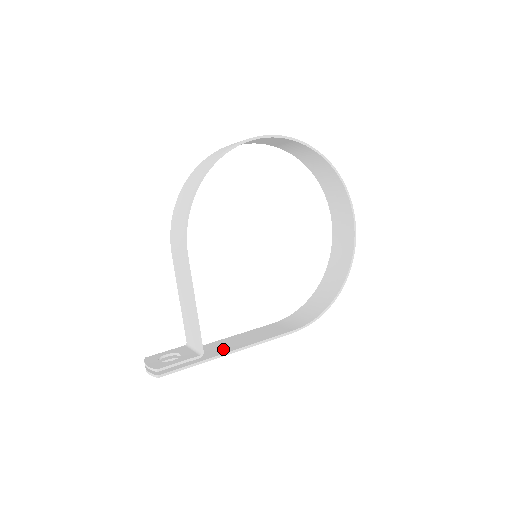
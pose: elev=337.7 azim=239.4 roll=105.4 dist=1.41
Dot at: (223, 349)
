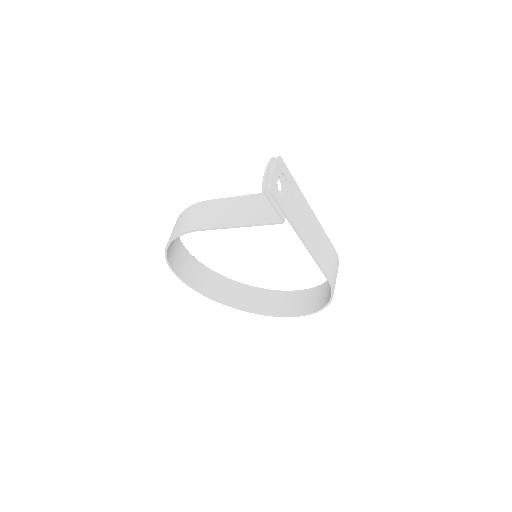
Dot at: (305, 214)
